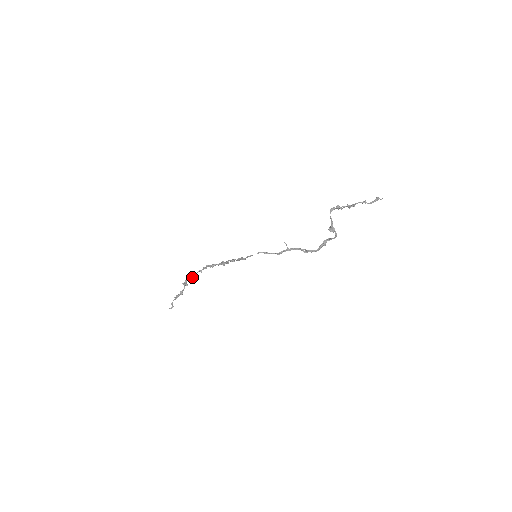
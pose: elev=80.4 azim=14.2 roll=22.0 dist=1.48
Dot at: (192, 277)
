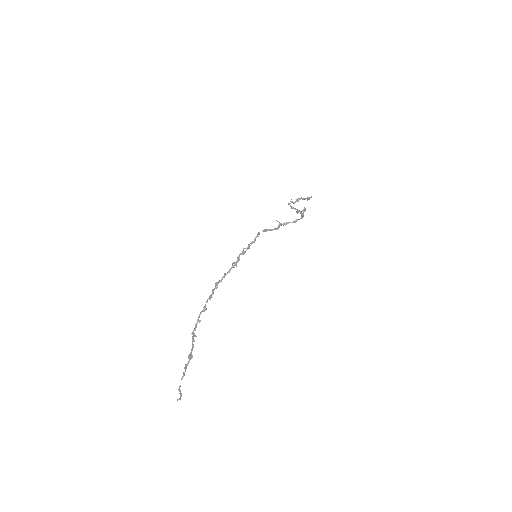
Dot at: (203, 310)
